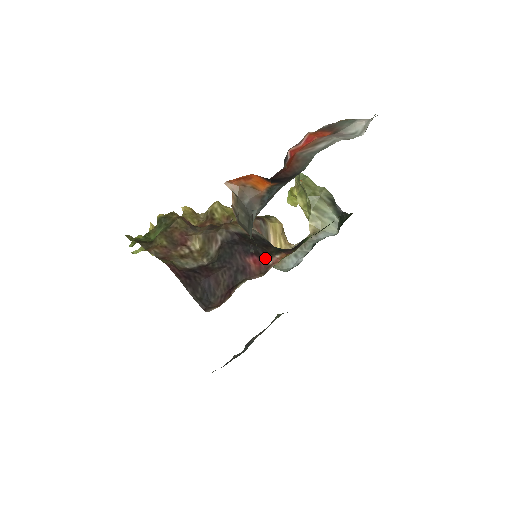
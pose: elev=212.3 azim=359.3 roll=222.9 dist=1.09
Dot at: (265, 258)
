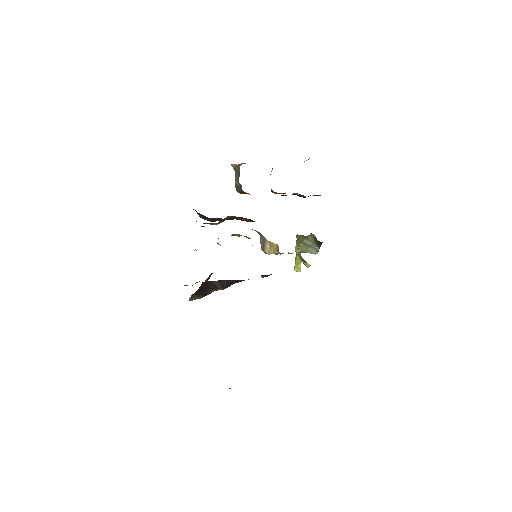
Dot at: (253, 221)
